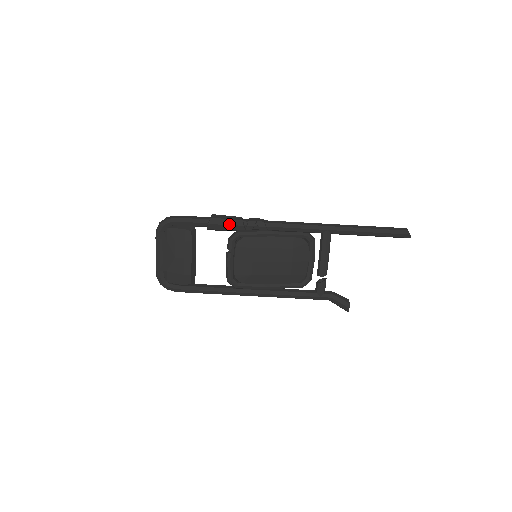
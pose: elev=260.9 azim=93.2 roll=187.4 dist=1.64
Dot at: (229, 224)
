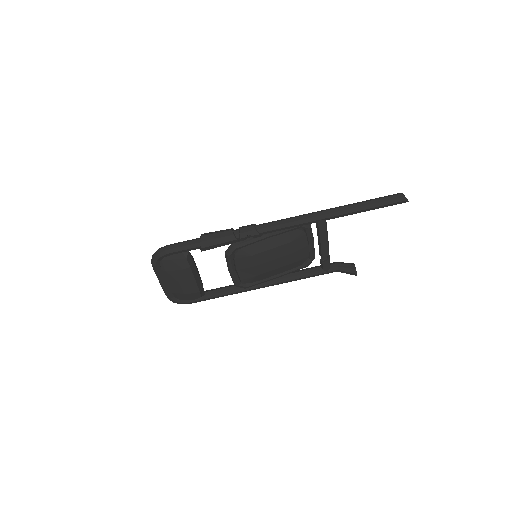
Dot at: (222, 242)
